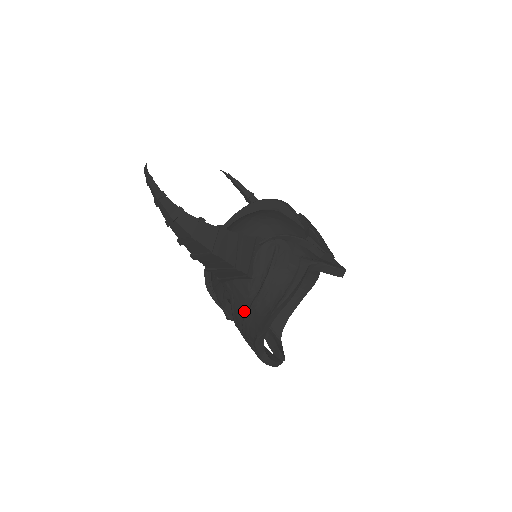
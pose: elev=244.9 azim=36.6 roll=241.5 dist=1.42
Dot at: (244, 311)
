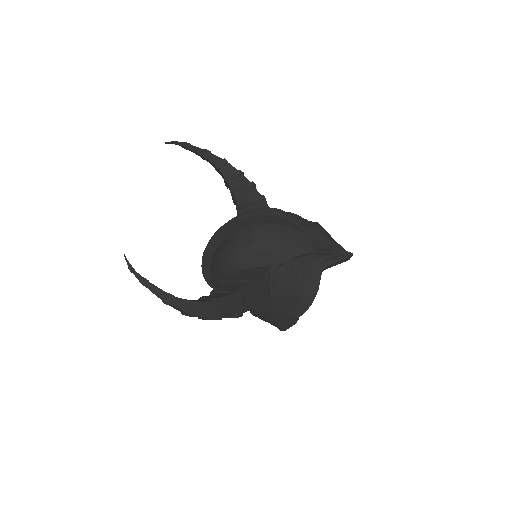
Dot at: (265, 315)
